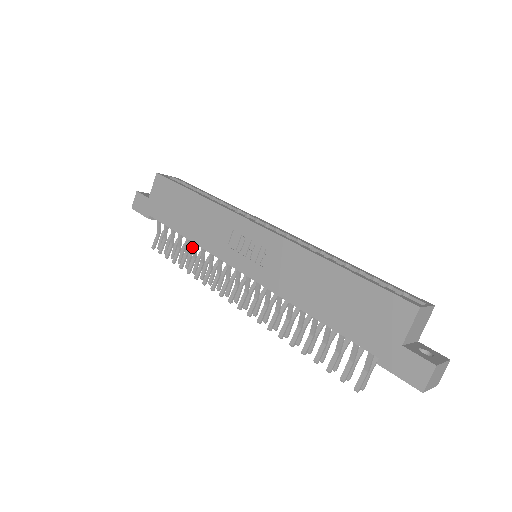
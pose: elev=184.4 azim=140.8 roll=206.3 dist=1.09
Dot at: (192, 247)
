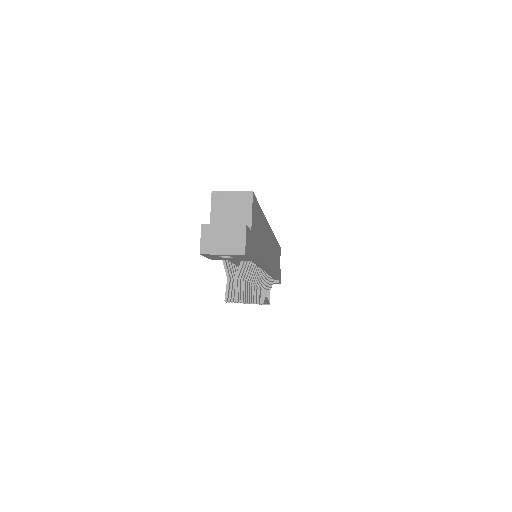
Dot at: occluded
